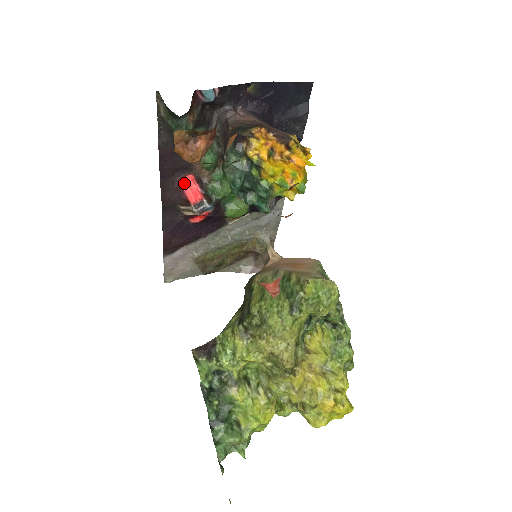
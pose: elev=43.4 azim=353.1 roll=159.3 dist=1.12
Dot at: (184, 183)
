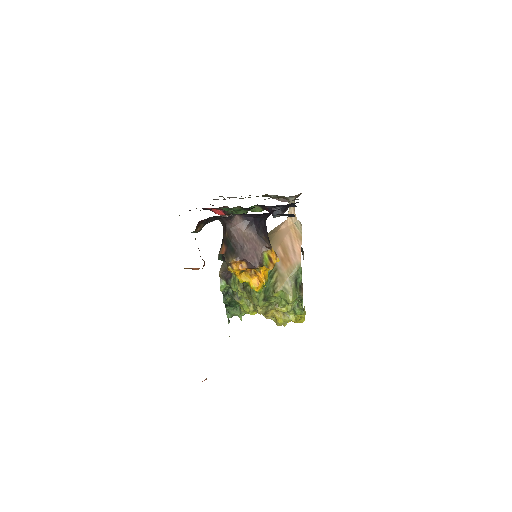
Dot at: occluded
